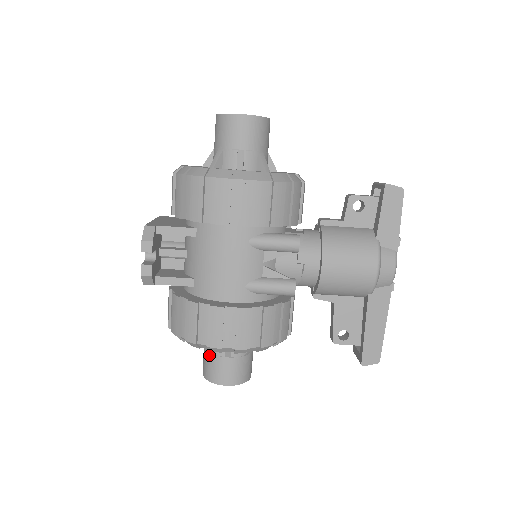
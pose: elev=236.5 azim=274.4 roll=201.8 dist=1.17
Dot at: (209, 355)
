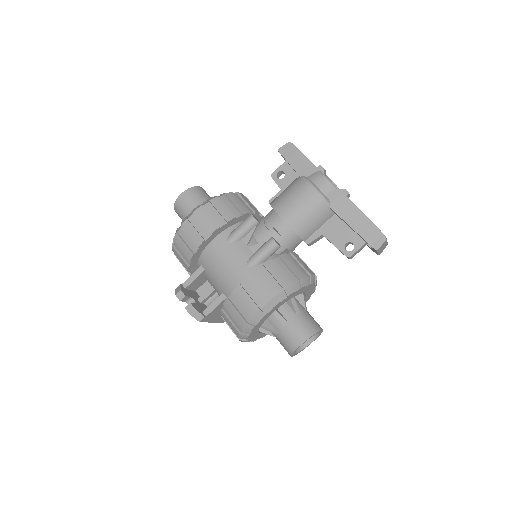
Dot at: (277, 336)
